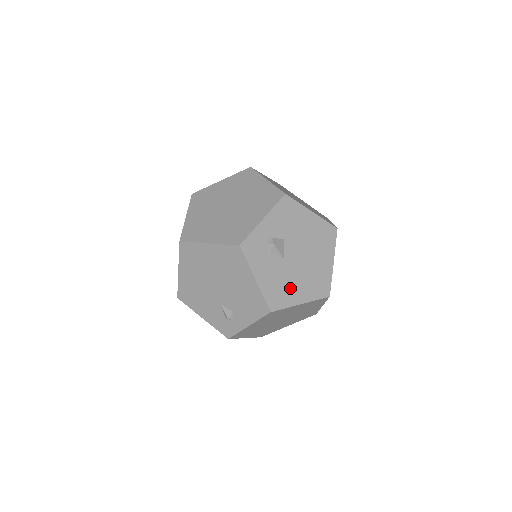
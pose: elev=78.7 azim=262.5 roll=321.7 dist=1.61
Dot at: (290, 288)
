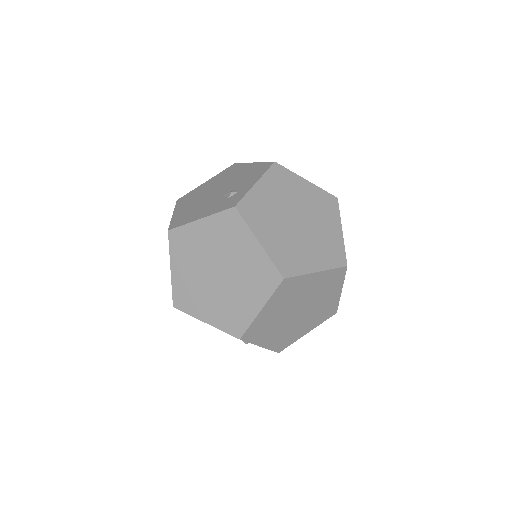
Dot at: occluded
